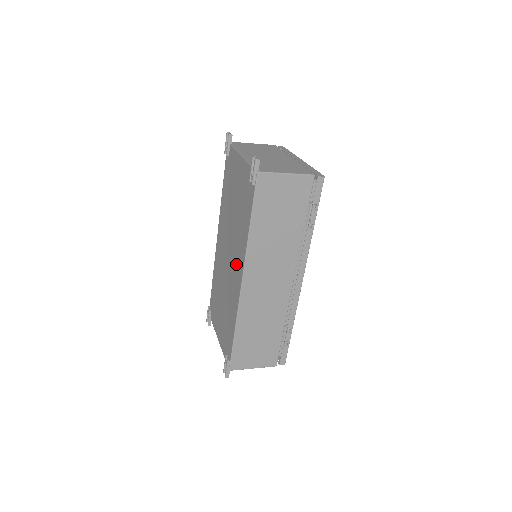
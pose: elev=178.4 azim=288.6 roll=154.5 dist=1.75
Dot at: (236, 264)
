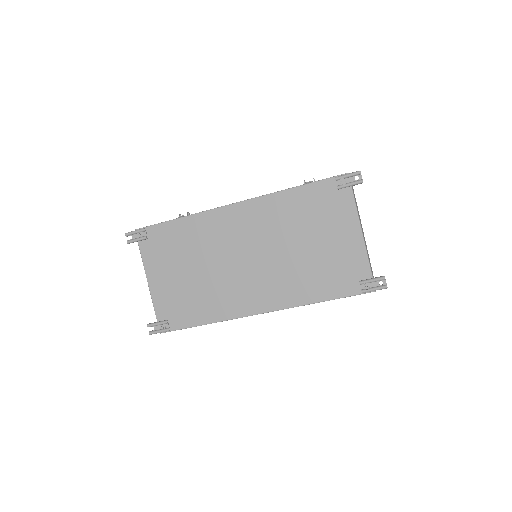
Dot at: (263, 289)
